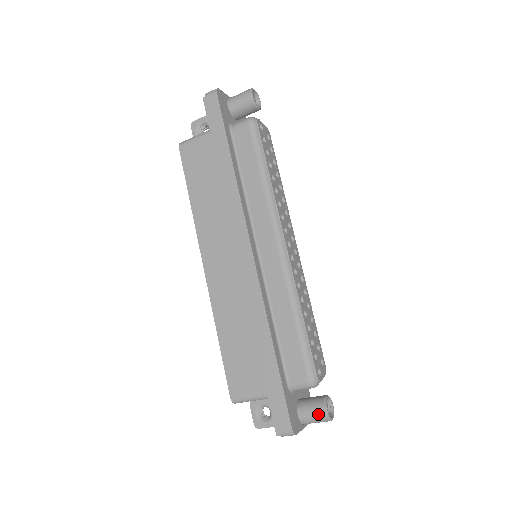
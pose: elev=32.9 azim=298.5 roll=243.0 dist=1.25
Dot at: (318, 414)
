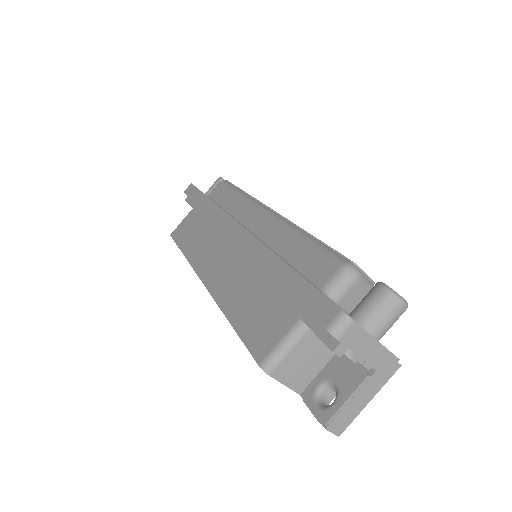
Dot at: (376, 295)
